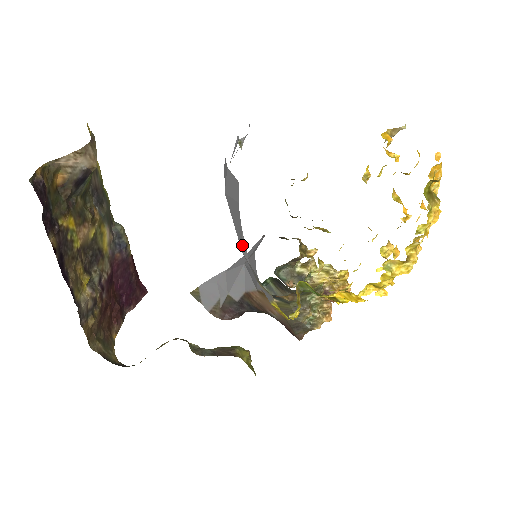
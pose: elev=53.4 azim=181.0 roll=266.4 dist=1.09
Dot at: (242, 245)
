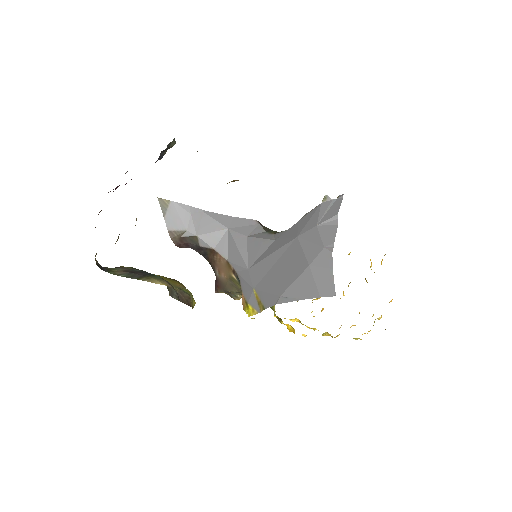
Dot at: (287, 298)
